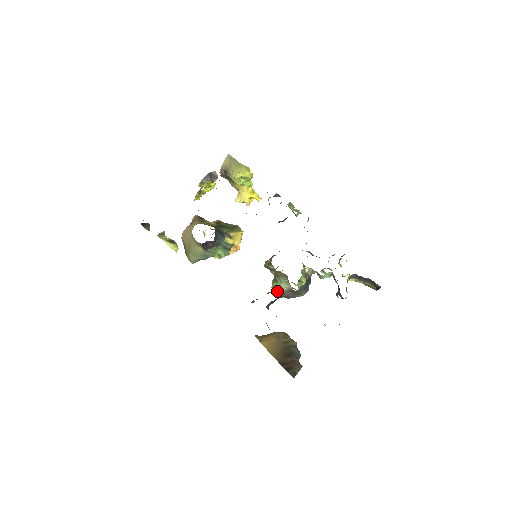
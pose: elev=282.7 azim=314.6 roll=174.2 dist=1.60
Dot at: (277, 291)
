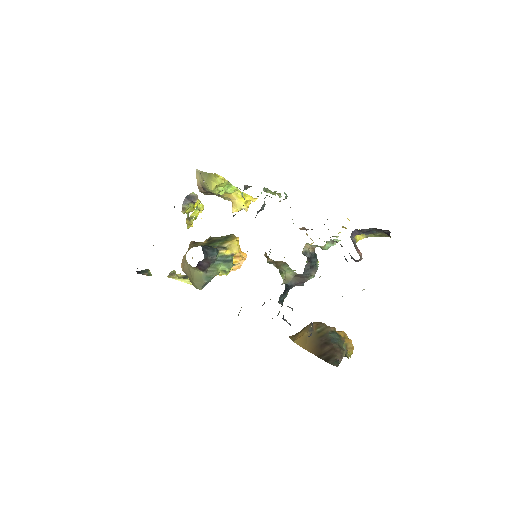
Dot at: (284, 282)
